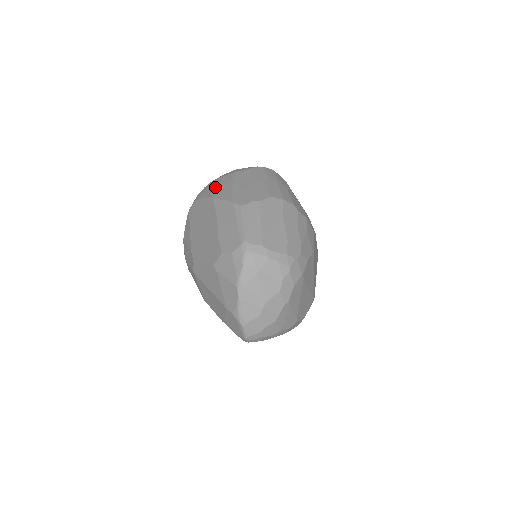
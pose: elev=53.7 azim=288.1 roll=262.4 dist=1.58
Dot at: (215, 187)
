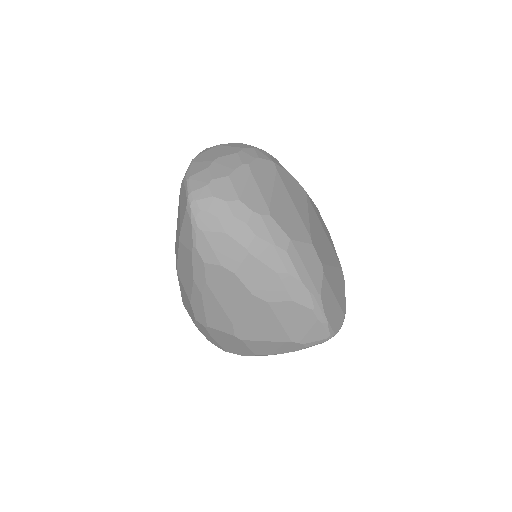
Dot at: occluded
